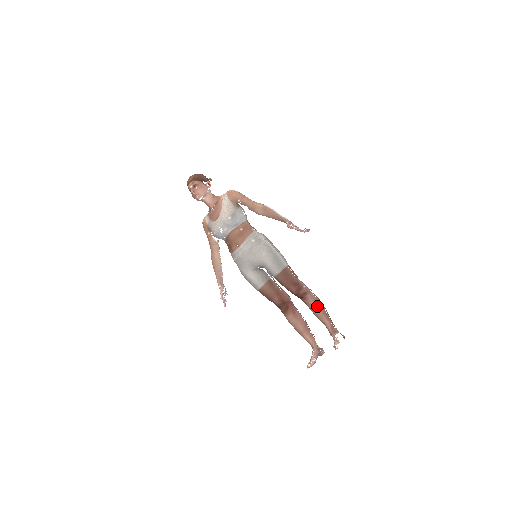
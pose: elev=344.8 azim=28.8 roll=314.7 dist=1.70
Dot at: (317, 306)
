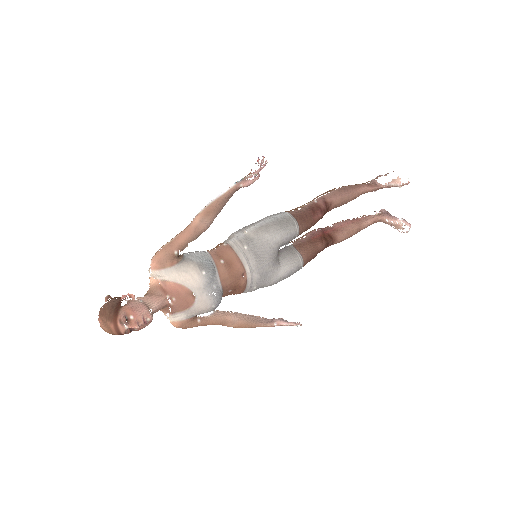
Dot at: (343, 194)
